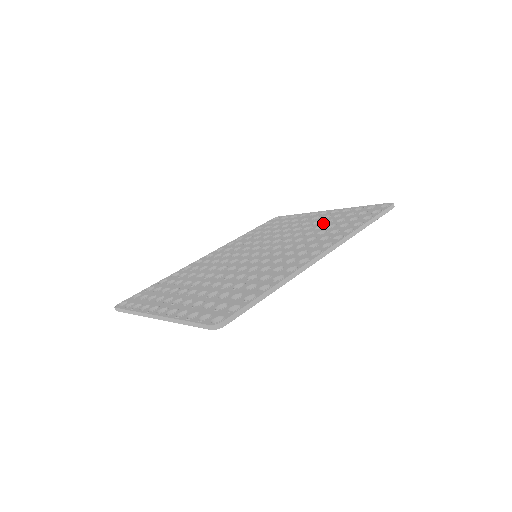
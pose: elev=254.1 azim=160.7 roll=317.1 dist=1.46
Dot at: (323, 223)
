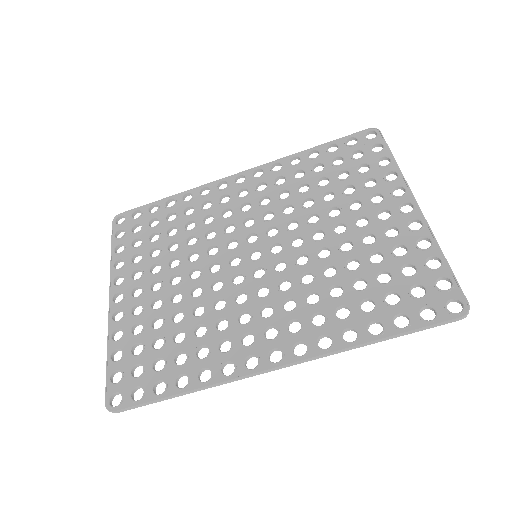
Dot at: (367, 255)
